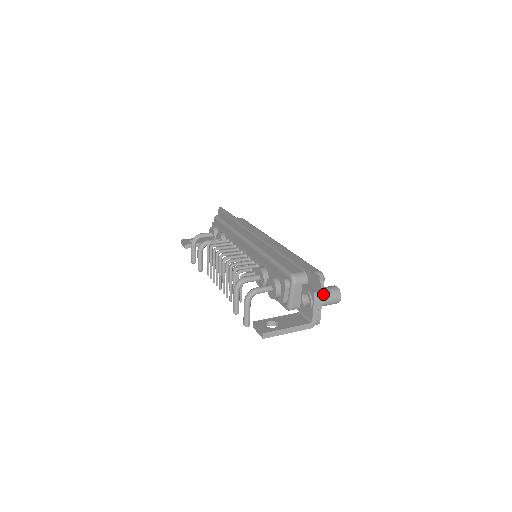
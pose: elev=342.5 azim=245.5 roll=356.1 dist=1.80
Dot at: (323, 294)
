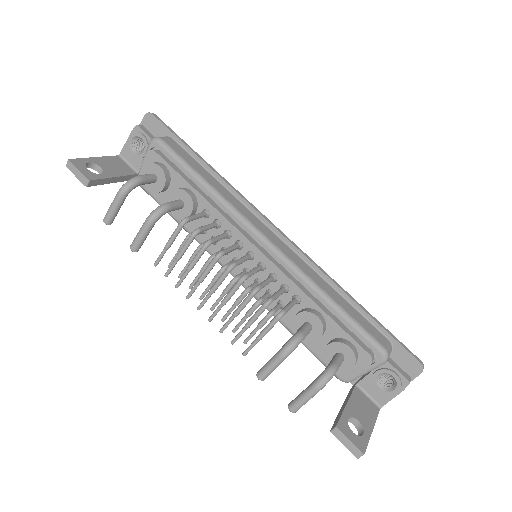
Dot at: occluded
